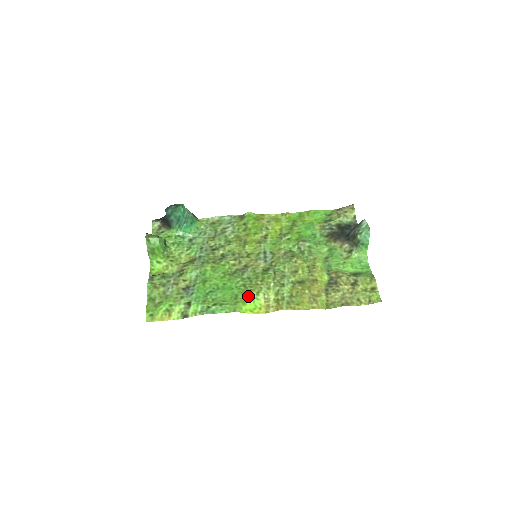
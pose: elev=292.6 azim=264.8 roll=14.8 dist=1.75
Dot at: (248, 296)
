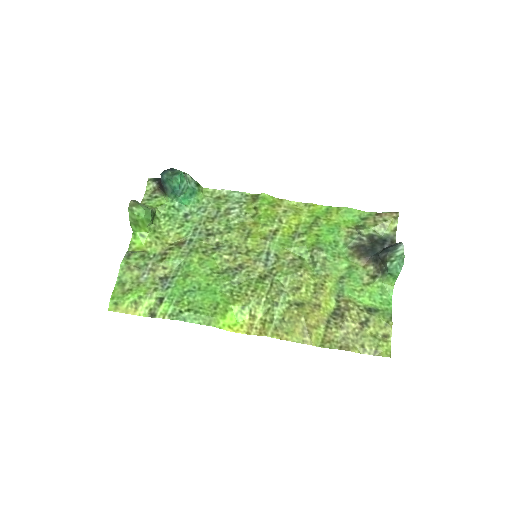
Dot at: (231, 308)
